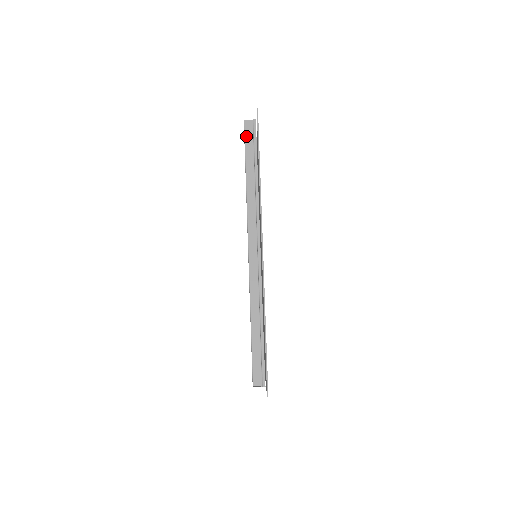
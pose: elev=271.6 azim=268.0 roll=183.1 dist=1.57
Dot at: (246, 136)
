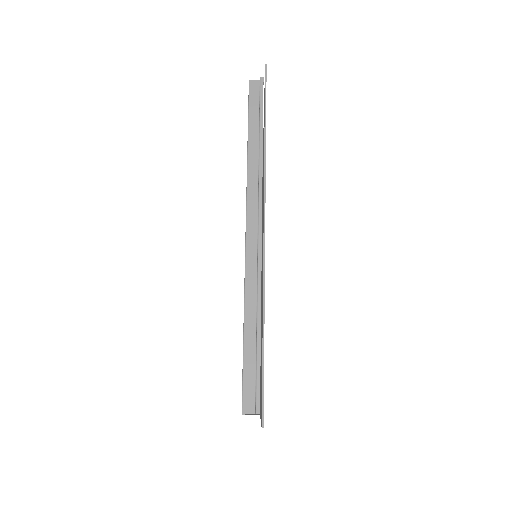
Dot at: (251, 96)
